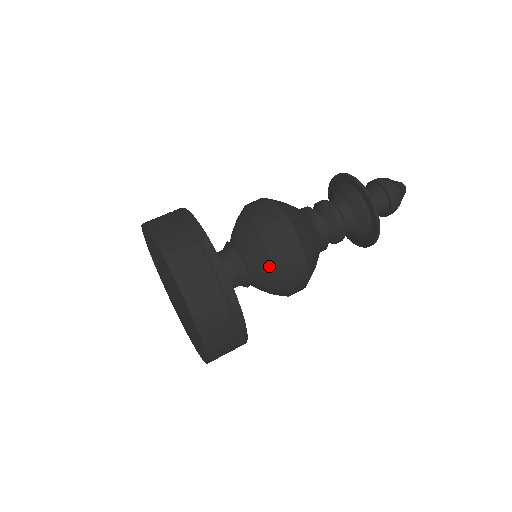
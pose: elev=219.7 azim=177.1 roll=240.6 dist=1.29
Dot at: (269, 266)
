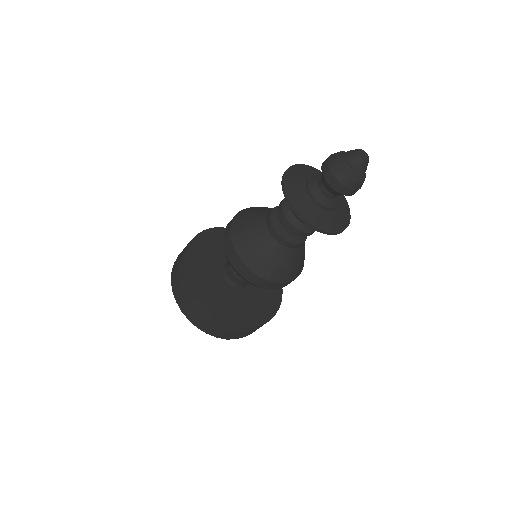
Dot at: occluded
